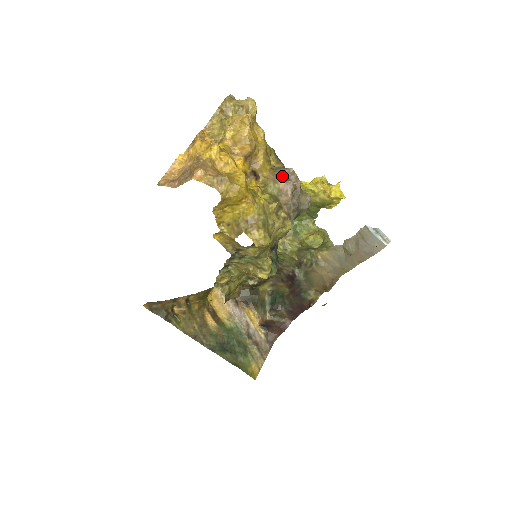
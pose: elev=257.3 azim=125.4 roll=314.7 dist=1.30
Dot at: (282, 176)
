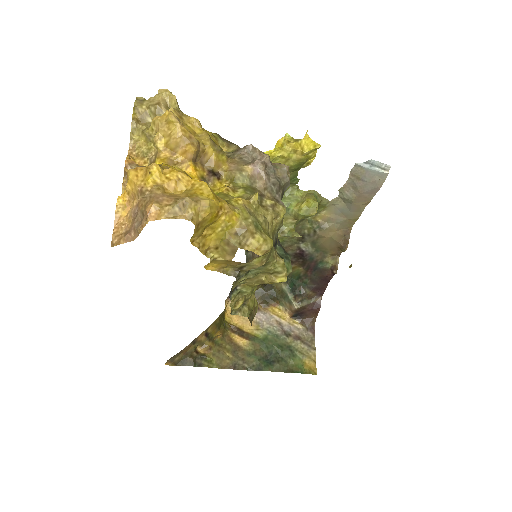
Dot at: (244, 159)
